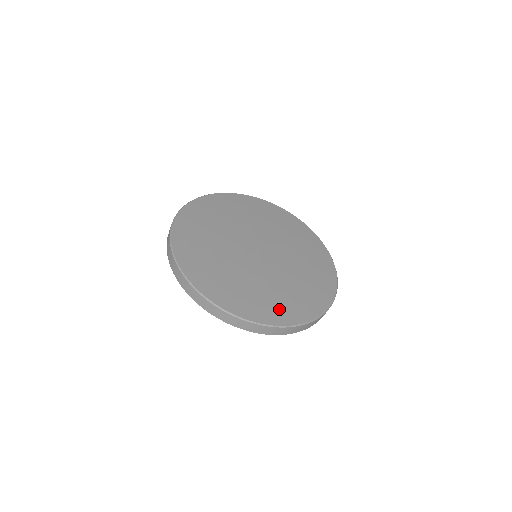
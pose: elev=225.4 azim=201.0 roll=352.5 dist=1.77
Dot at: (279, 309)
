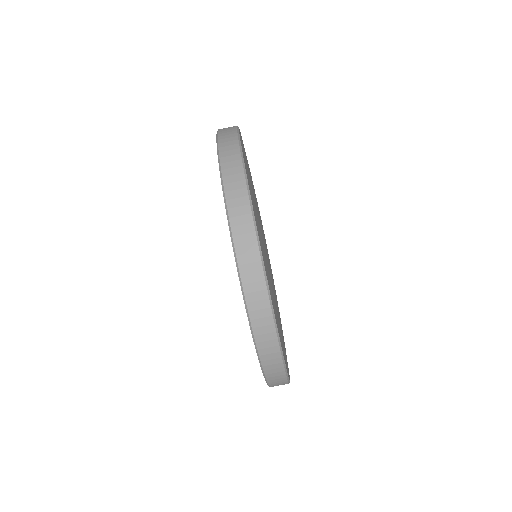
Dot at: occluded
